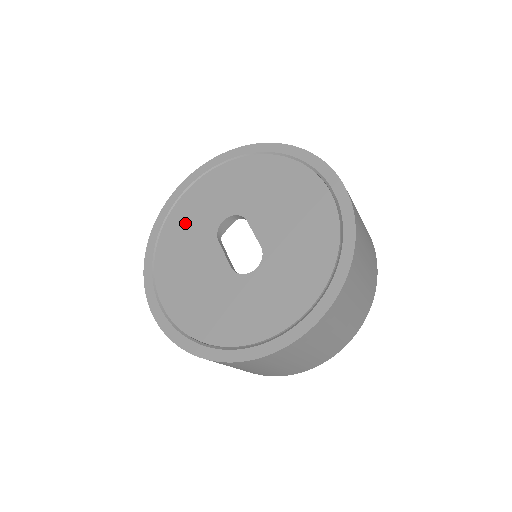
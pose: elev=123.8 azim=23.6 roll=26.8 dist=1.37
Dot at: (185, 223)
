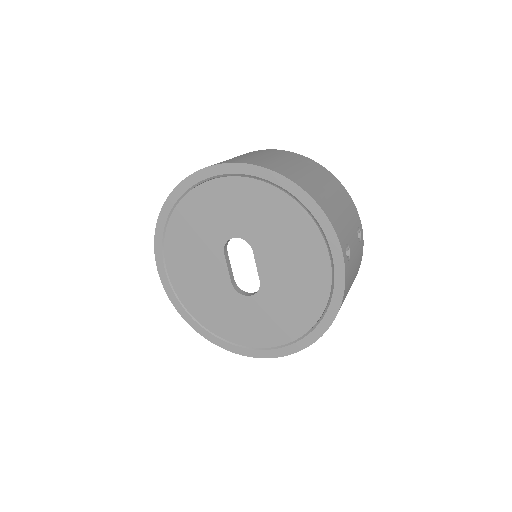
Dot at: (195, 219)
